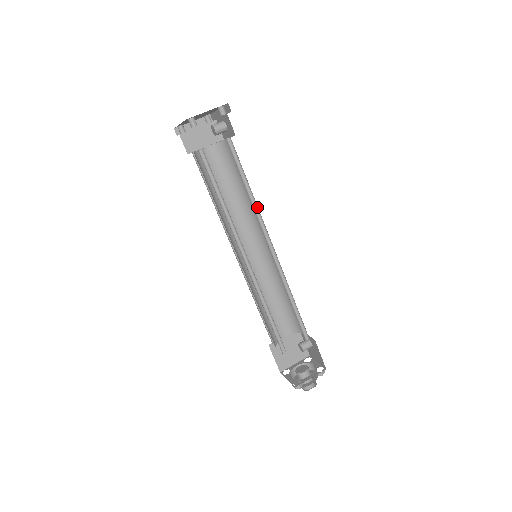
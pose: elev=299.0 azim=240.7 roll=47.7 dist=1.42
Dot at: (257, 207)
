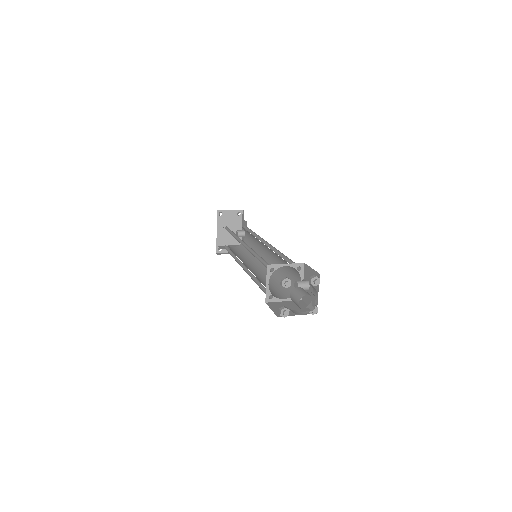
Dot at: (258, 237)
